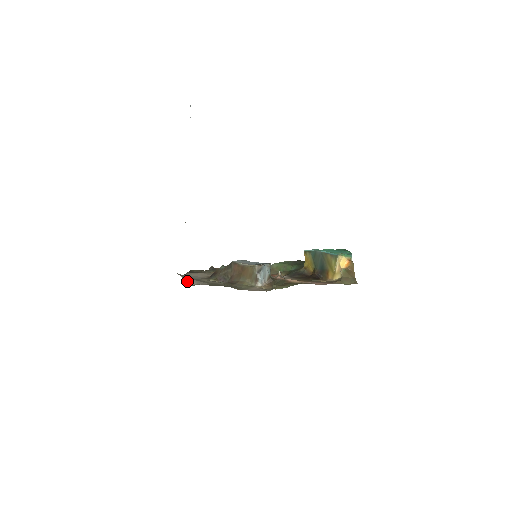
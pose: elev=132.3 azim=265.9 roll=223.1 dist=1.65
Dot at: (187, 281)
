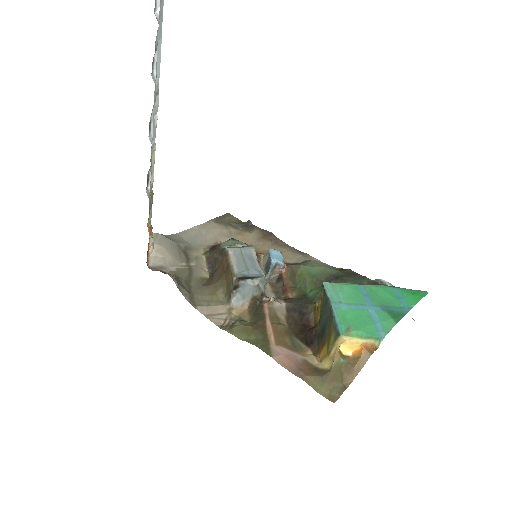
Dot at: (156, 254)
